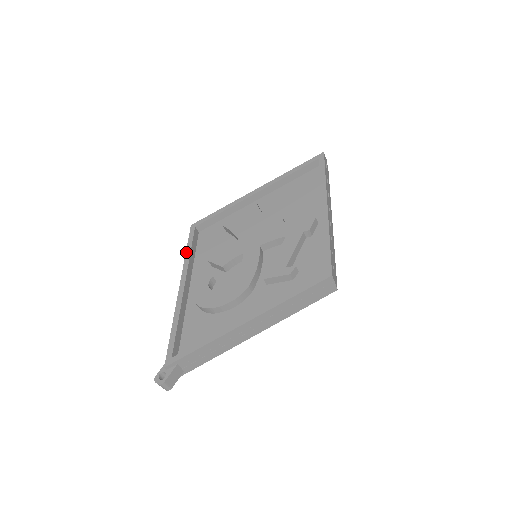
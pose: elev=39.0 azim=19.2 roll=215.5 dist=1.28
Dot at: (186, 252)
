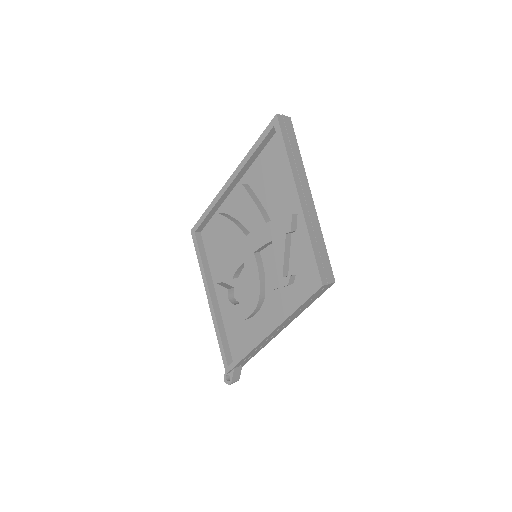
Dot at: (199, 263)
